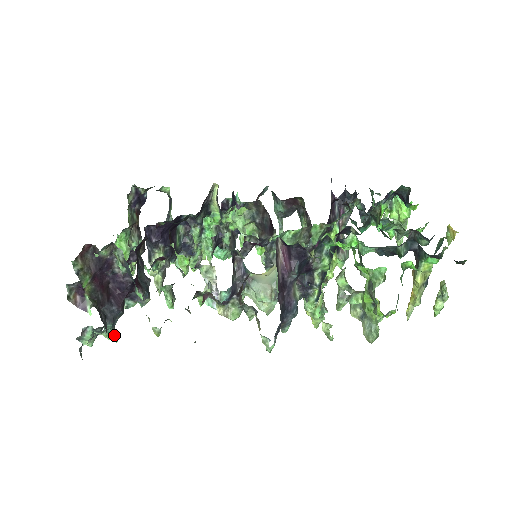
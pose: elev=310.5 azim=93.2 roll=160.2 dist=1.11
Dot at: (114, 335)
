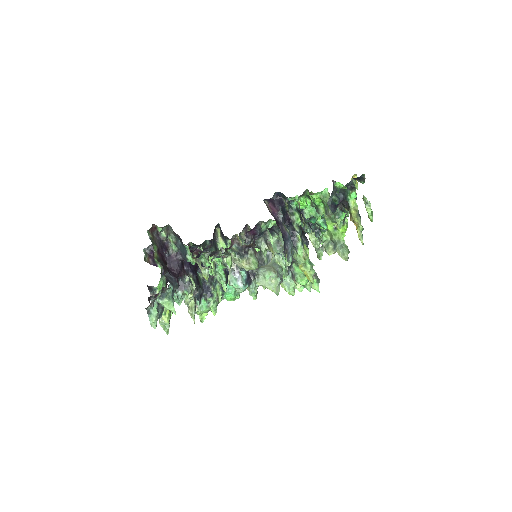
Dot at: (173, 307)
